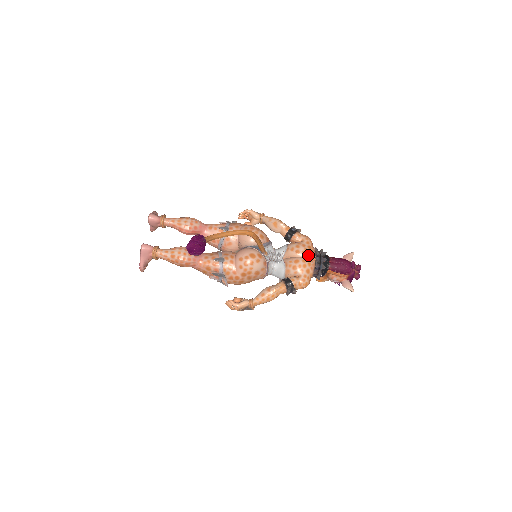
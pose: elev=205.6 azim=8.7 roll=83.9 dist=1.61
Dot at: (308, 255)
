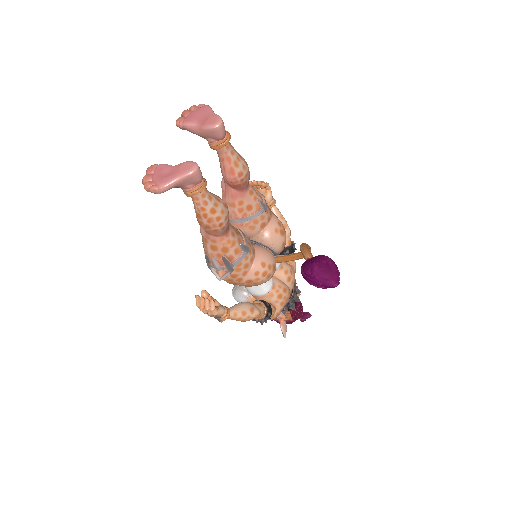
Dot at: (292, 287)
